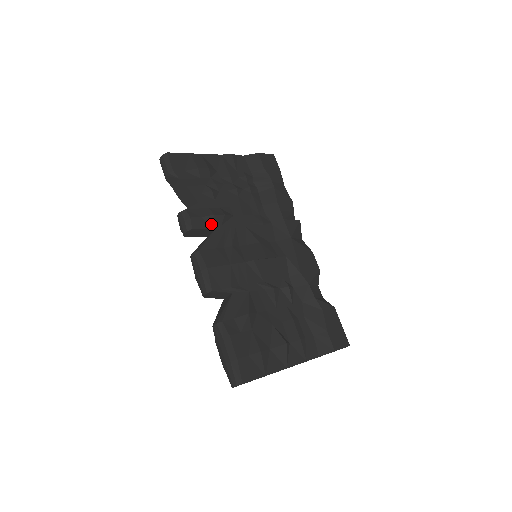
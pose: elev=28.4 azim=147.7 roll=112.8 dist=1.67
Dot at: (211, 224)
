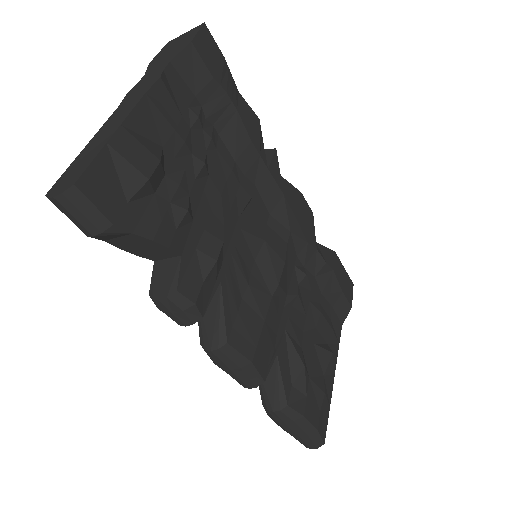
Dot at: (215, 278)
